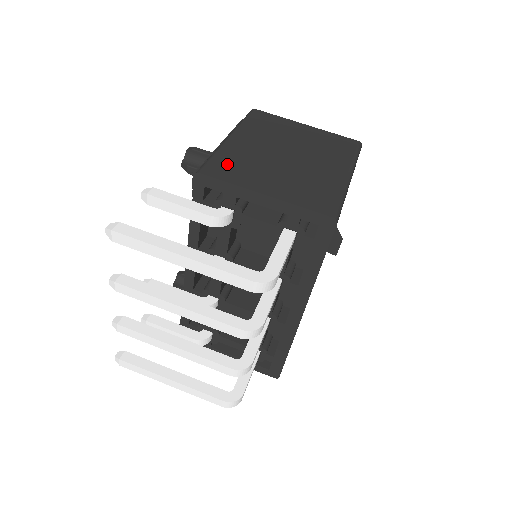
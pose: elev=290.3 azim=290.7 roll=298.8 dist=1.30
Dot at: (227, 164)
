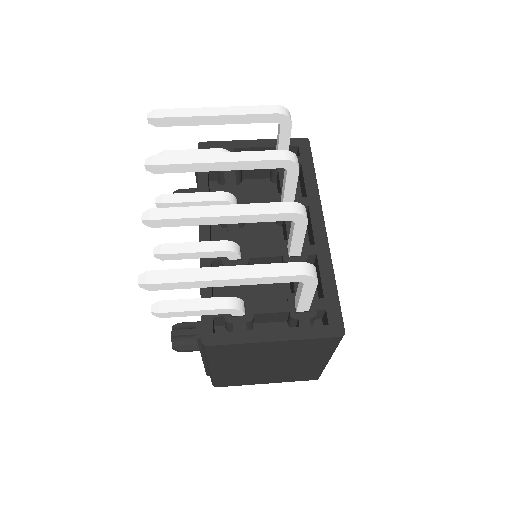
Dot at: occluded
